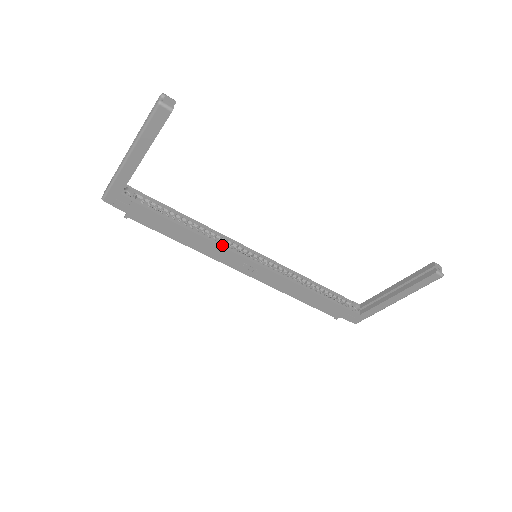
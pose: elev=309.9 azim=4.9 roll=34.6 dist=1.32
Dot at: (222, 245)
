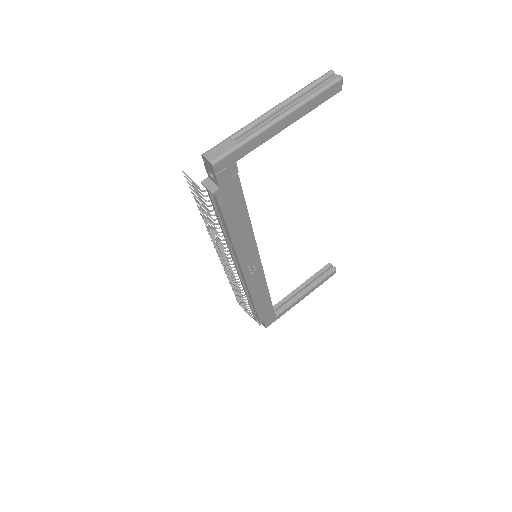
Dot at: (255, 240)
